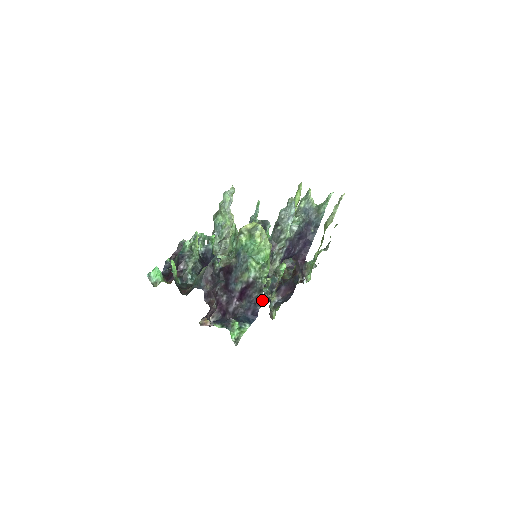
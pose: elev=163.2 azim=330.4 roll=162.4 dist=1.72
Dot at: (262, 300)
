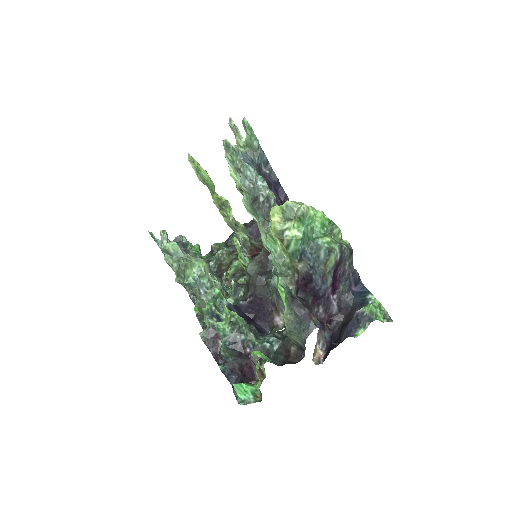
Dot at: occluded
